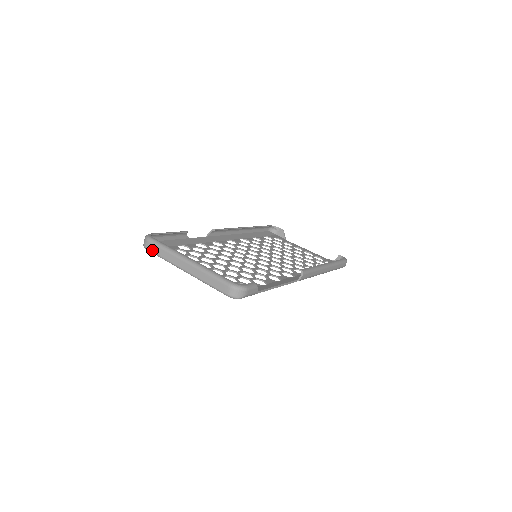
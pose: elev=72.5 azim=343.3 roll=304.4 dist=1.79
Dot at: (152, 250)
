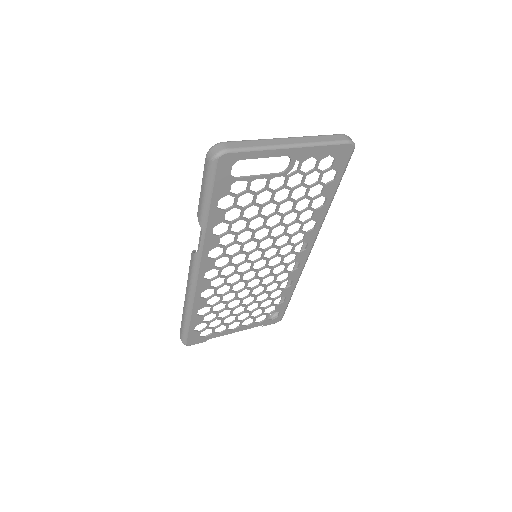
Dot at: (238, 146)
